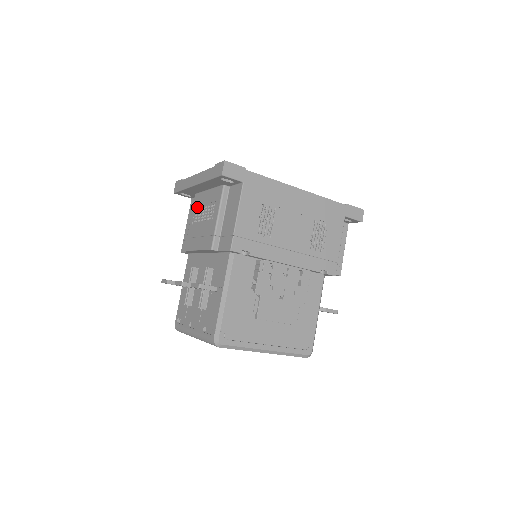
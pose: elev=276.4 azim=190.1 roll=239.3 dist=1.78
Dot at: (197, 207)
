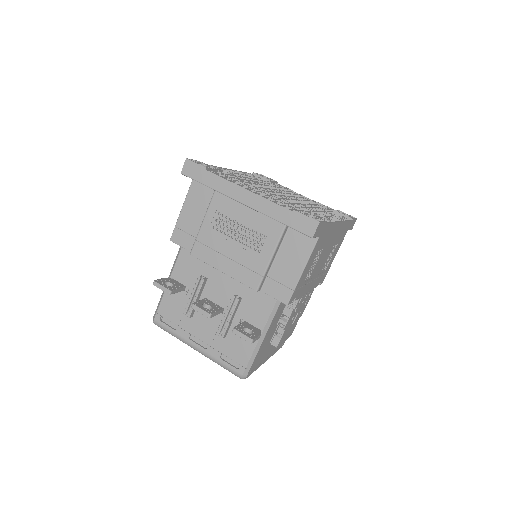
Dot at: (222, 212)
